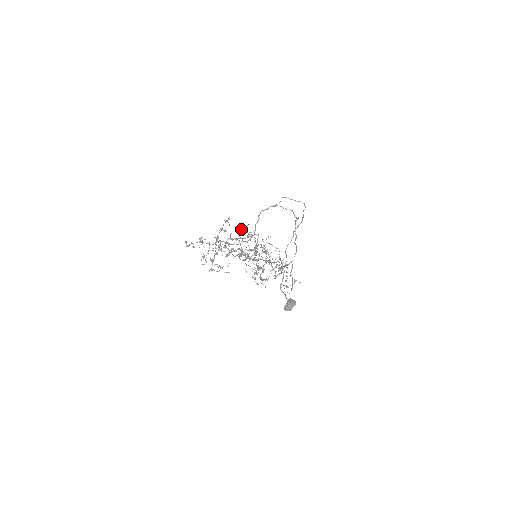
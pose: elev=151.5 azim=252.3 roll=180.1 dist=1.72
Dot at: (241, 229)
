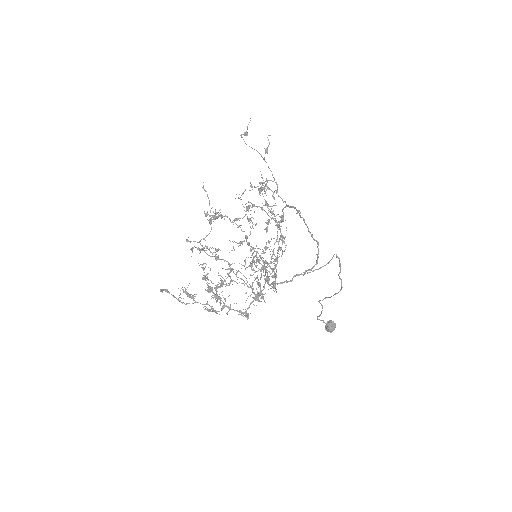
Dot at: (210, 220)
